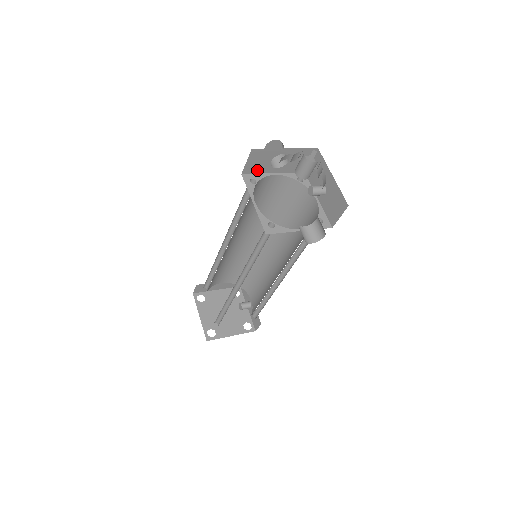
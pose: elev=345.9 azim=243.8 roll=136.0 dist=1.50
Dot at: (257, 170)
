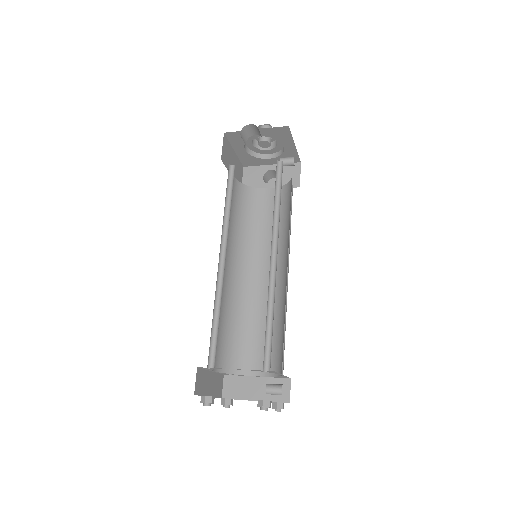
Dot at: occluded
